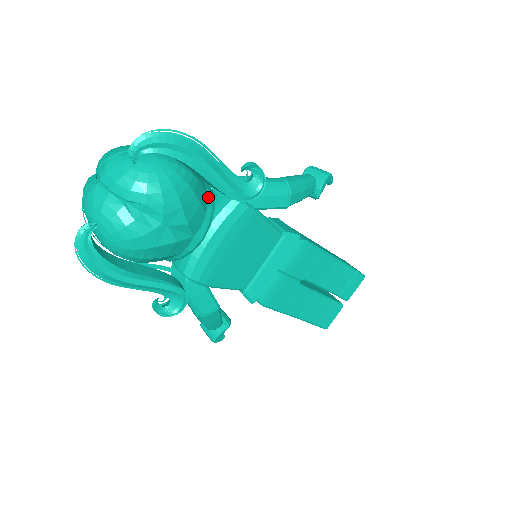
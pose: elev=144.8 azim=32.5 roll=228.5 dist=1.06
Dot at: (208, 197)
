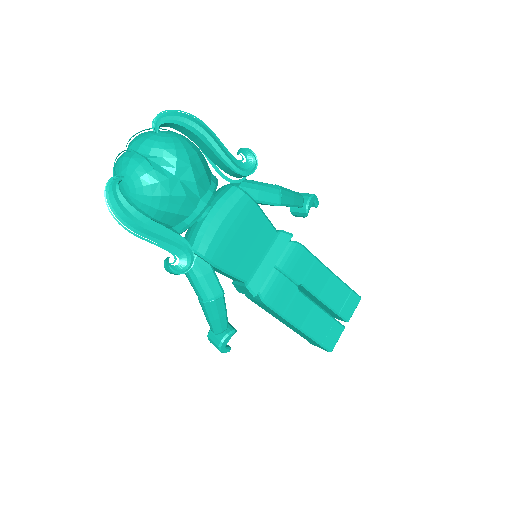
Dot at: (212, 177)
